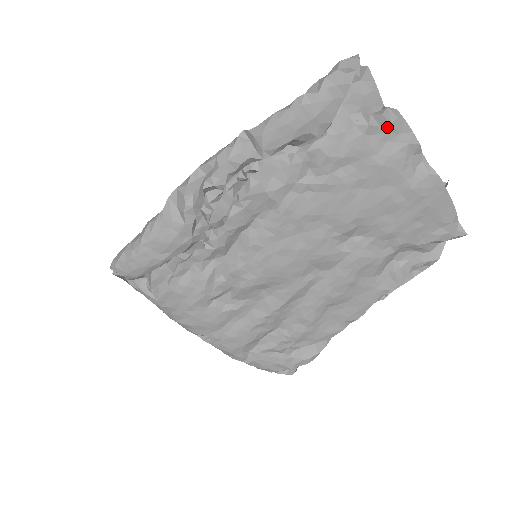
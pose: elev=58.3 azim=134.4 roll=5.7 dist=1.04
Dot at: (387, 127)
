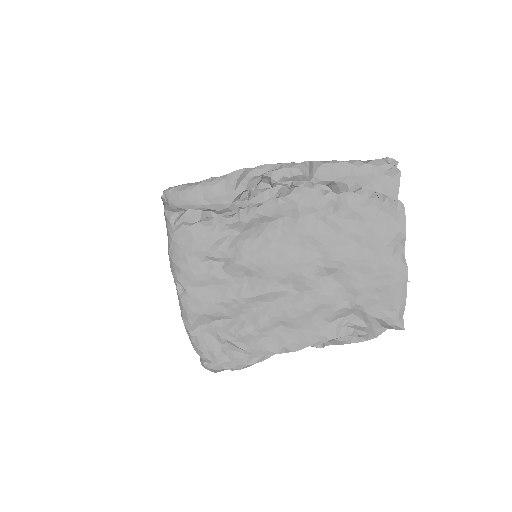
Dot at: (393, 212)
